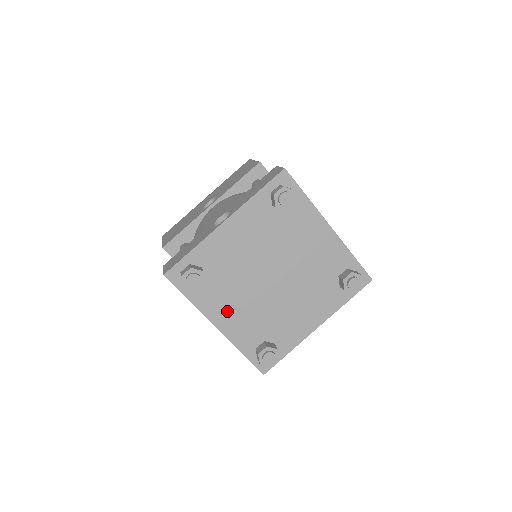
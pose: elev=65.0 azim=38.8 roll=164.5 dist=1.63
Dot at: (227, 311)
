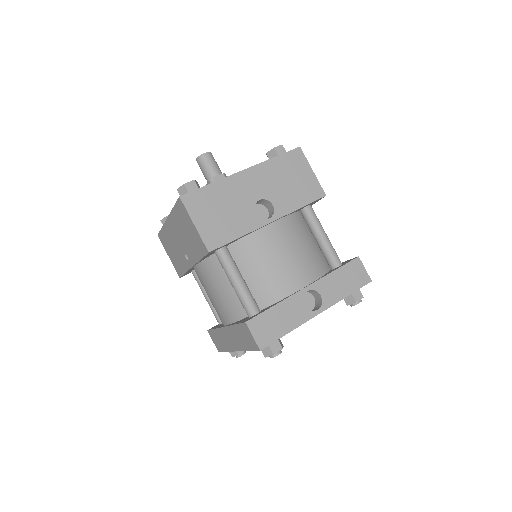
Dot at: occluded
